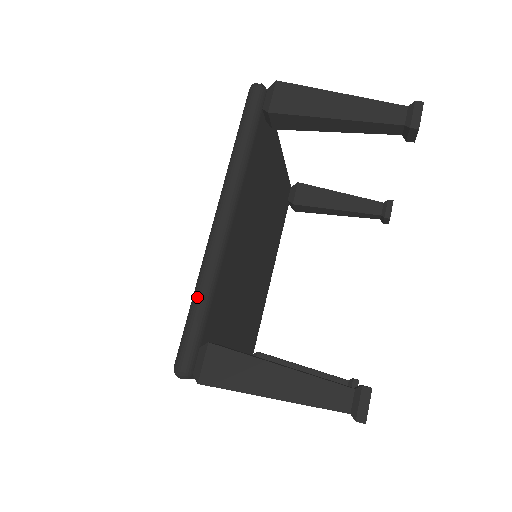
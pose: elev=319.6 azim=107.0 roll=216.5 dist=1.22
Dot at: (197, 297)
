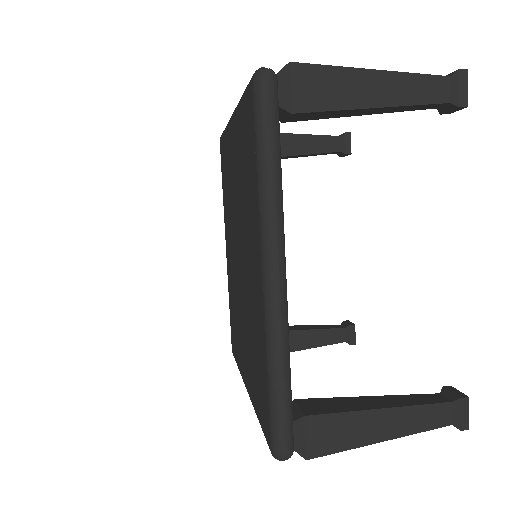
Dot at: (278, 375)
